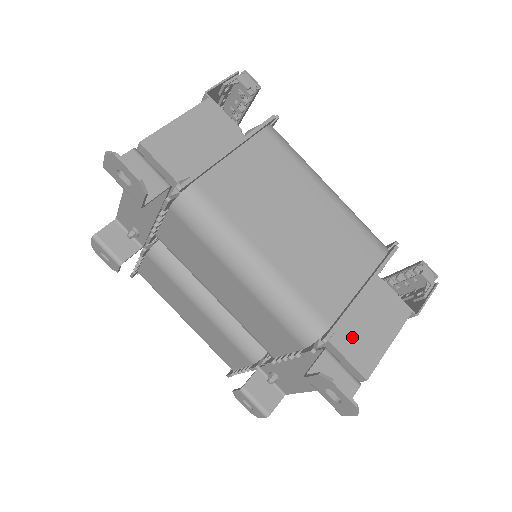
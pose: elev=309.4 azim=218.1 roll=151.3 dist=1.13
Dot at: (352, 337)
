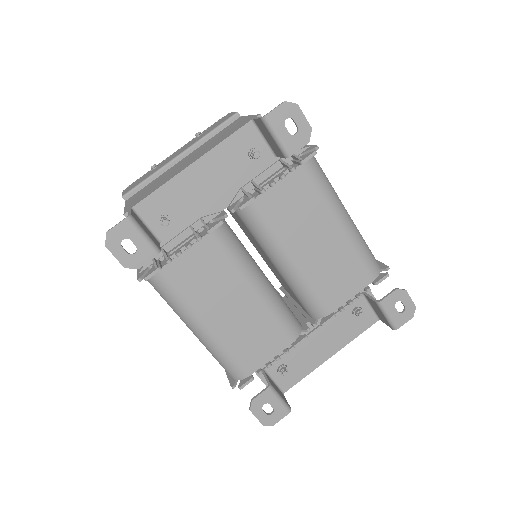
Dot at: occluded
